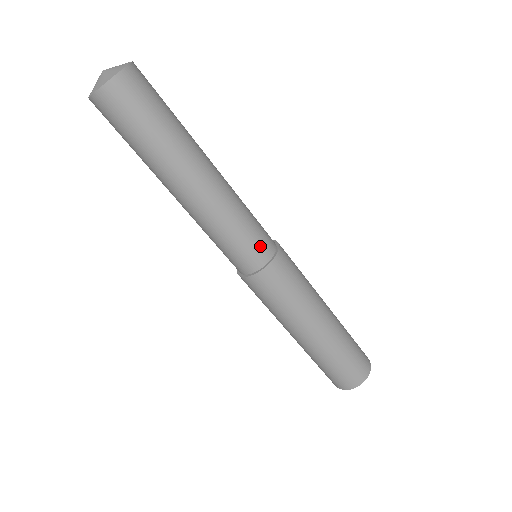
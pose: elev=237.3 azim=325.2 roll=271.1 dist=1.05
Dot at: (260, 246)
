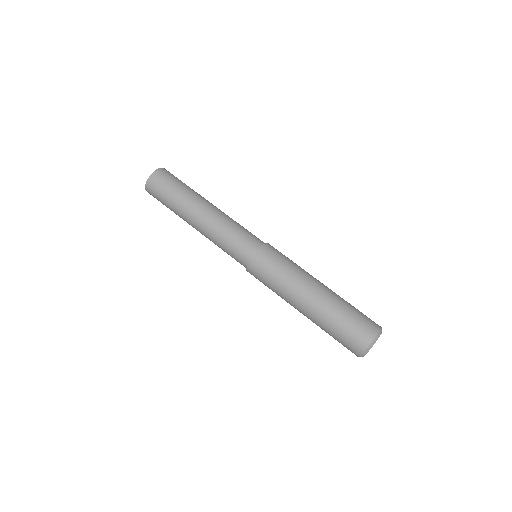
Dot at: (255, 237)
